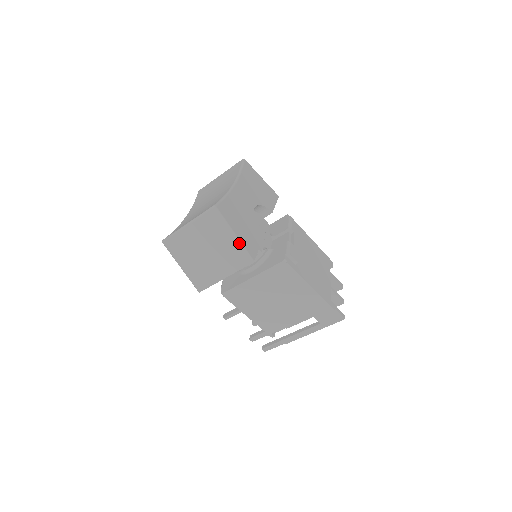
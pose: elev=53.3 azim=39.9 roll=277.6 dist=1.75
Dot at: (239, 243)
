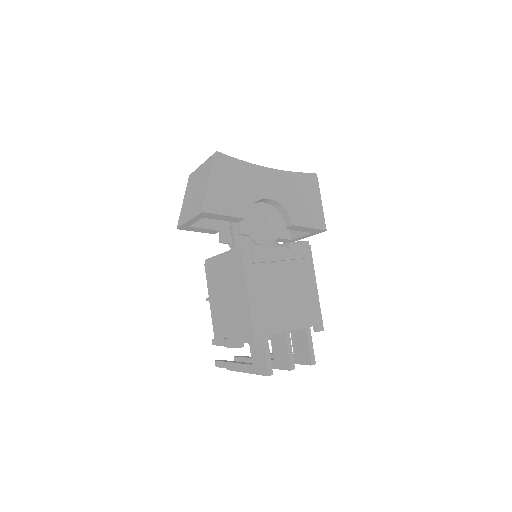
Dot at: (207, 190)
